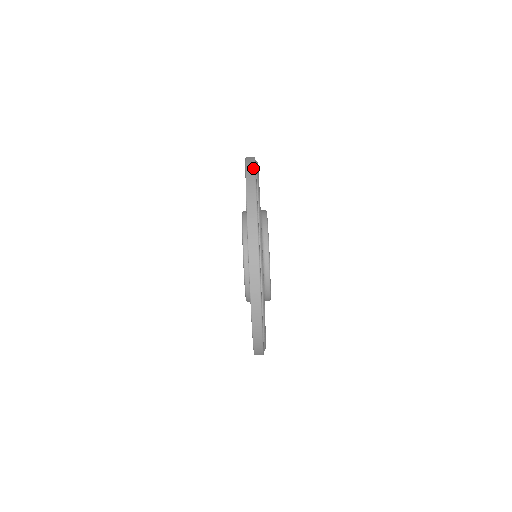
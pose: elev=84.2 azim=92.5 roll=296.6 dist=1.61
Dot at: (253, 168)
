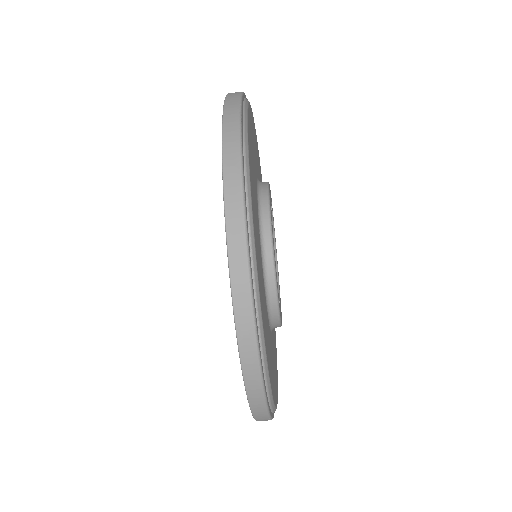
Dot at: (240, 214)
